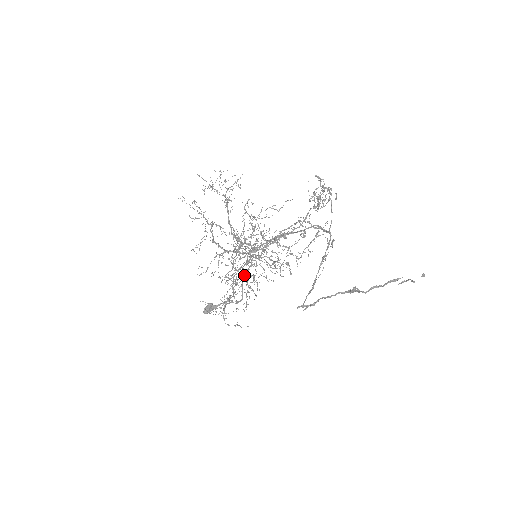
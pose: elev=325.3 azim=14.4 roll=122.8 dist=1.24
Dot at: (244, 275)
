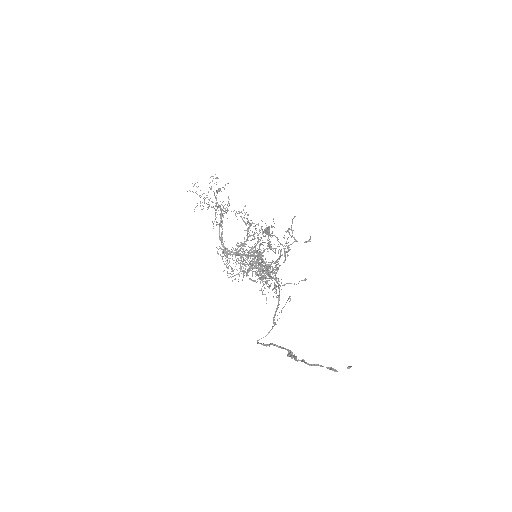
Dot at: occluded
